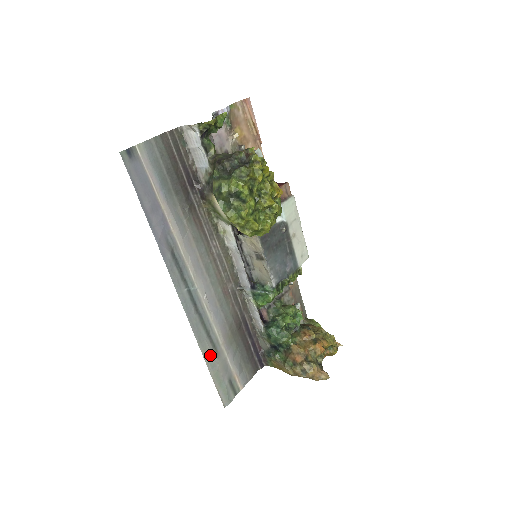
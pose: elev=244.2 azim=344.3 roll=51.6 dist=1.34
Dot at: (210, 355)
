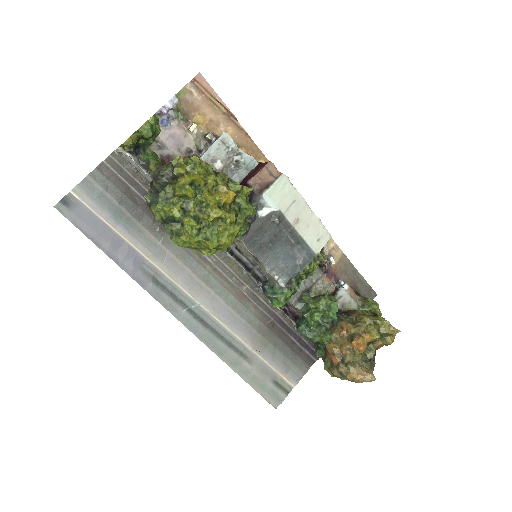
Dot at: (239, 364)
